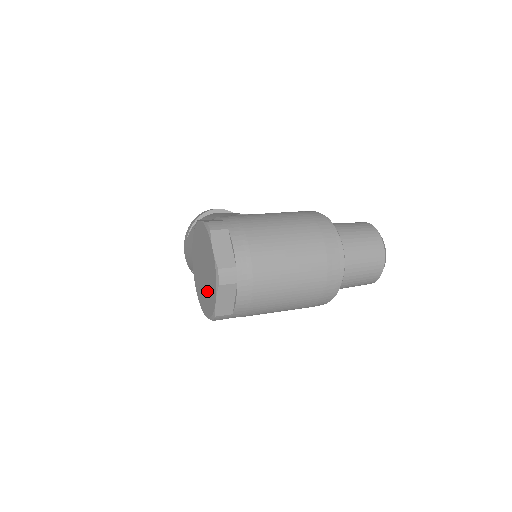
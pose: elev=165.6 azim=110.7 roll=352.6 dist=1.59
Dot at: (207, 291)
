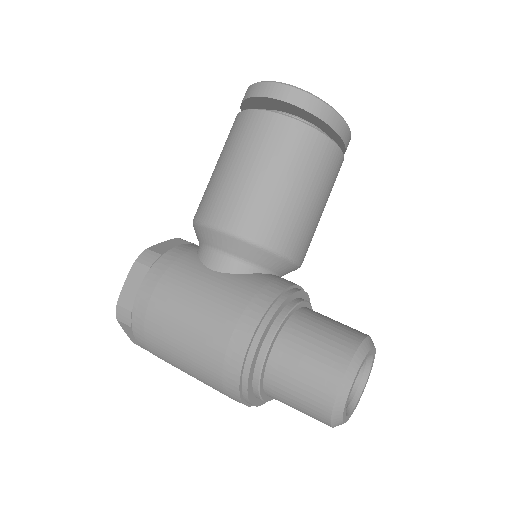
Dot at: occluded
